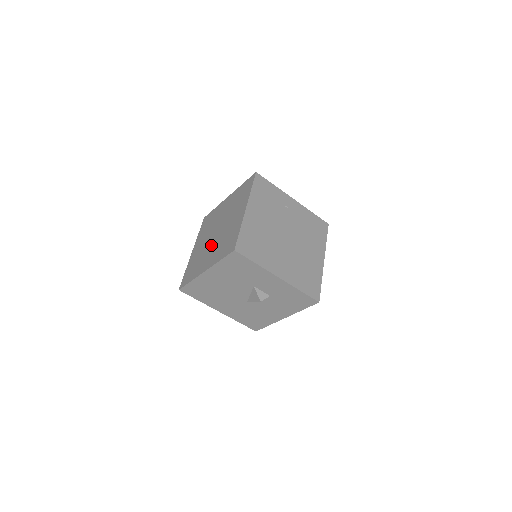
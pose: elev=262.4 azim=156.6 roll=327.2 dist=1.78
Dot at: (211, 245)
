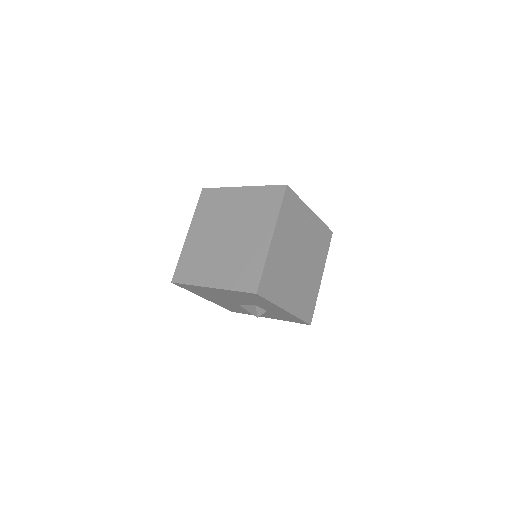
Dot at: (219, 252)
